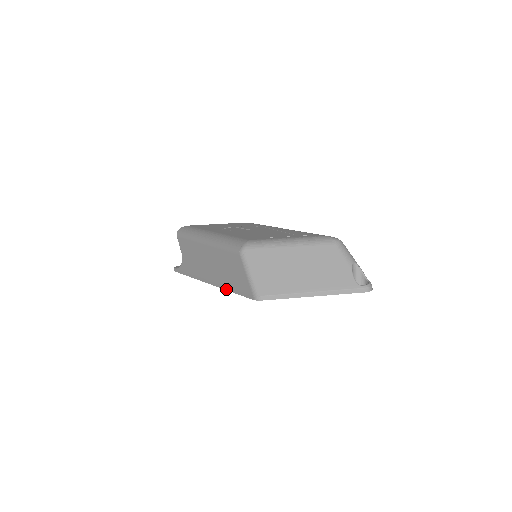
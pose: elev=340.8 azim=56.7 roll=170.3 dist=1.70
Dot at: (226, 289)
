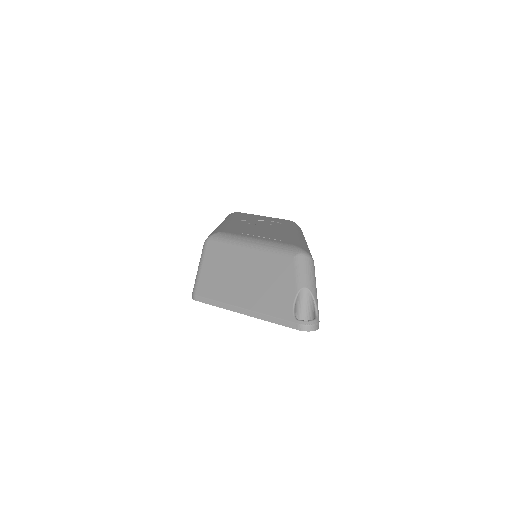
Dot at: occluded
